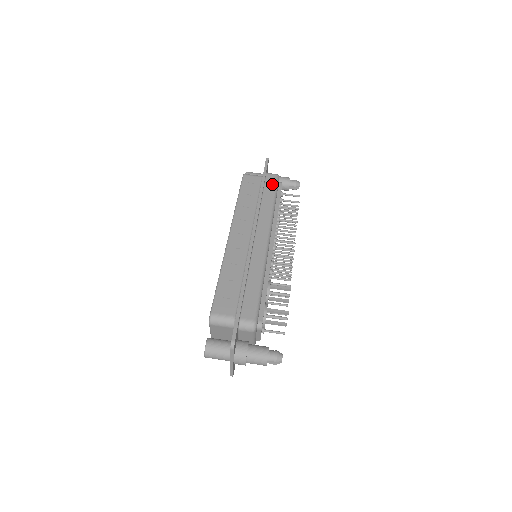
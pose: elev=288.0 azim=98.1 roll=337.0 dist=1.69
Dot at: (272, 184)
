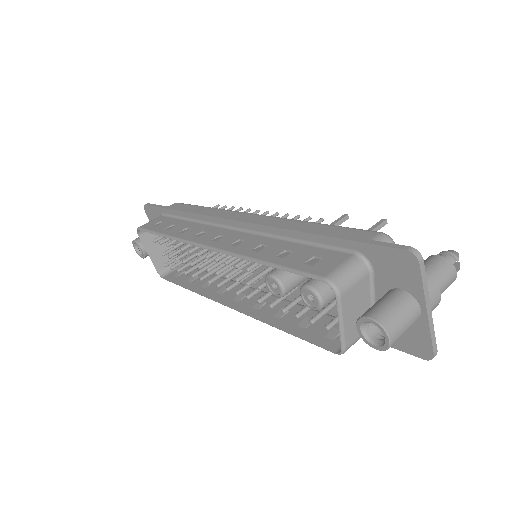
Dot at: (182, 206)
